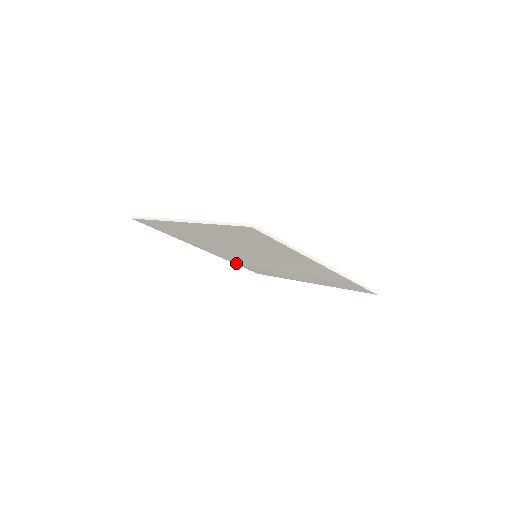
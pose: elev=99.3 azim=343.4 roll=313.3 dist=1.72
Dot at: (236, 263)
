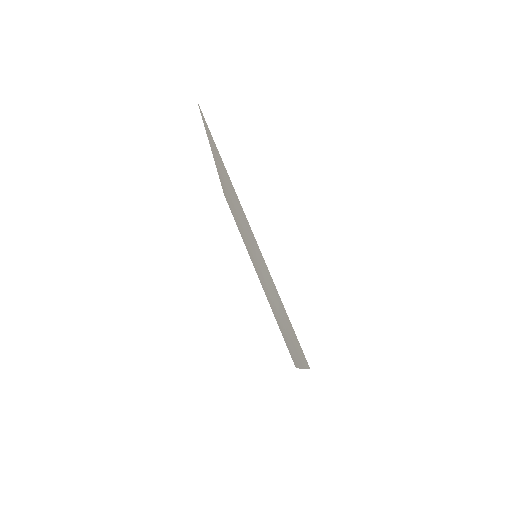
Dot at: occluded
